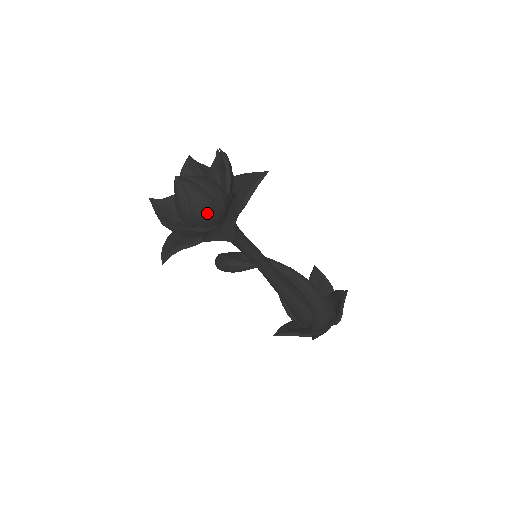
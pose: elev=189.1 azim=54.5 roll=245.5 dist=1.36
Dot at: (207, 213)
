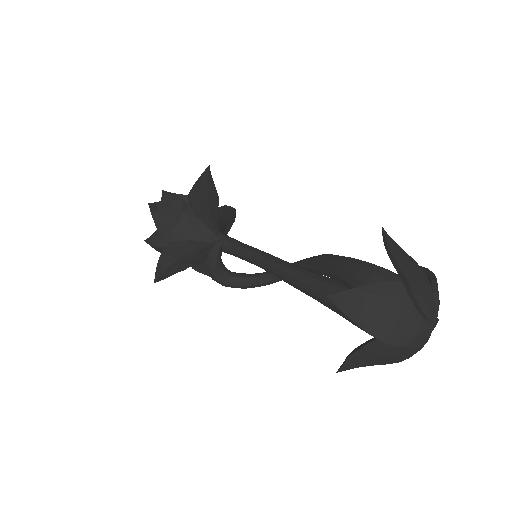
Dot at: occluded
